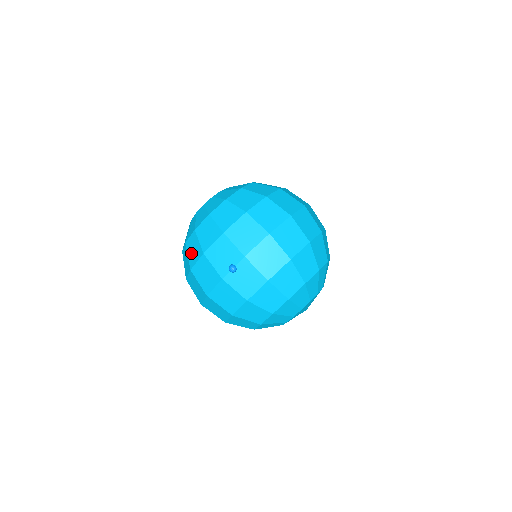
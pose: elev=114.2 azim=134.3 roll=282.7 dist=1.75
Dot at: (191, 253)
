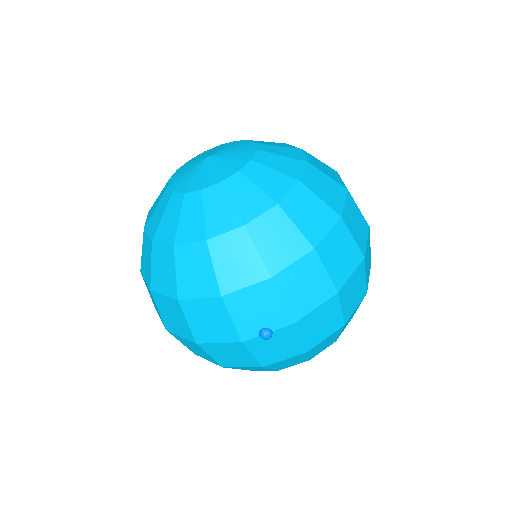
Dot at: (187, 274)
